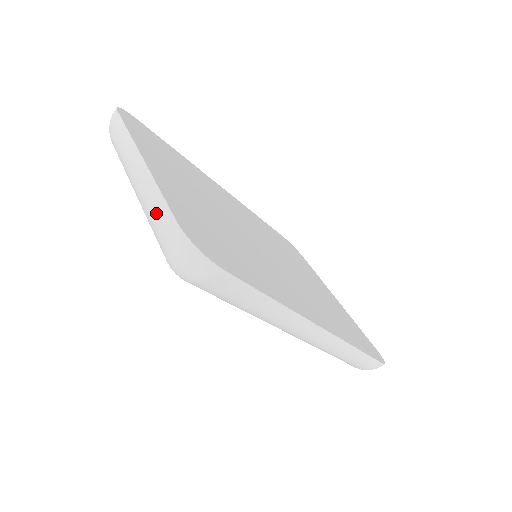
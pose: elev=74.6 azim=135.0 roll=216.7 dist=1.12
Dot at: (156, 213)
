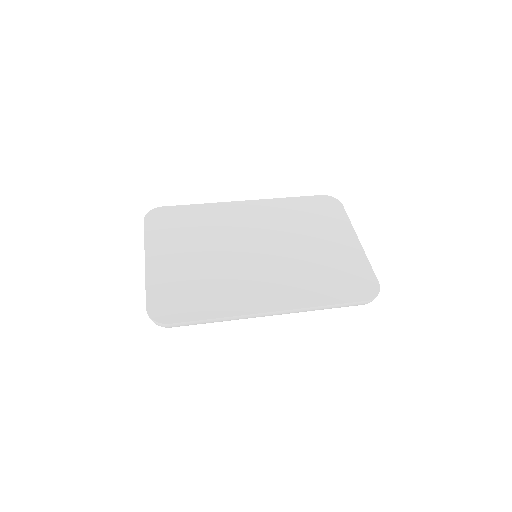
Dot at: occluded
